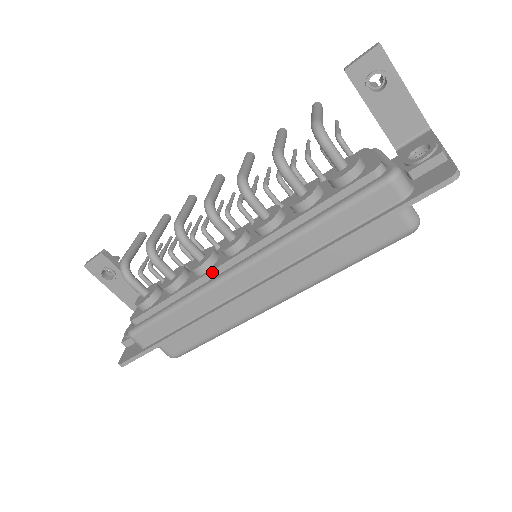
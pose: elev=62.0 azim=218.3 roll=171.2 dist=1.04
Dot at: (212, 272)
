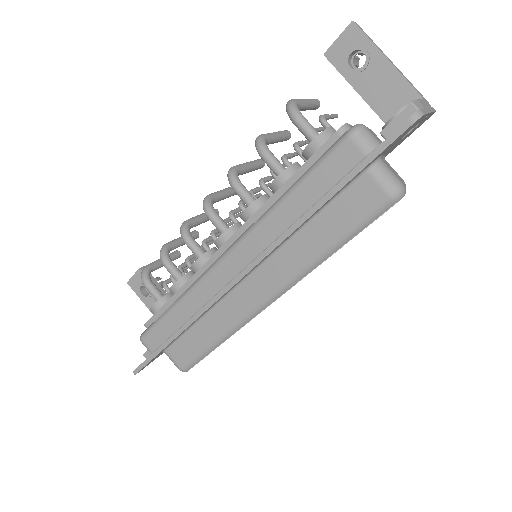
Dot at: (205, 265)
